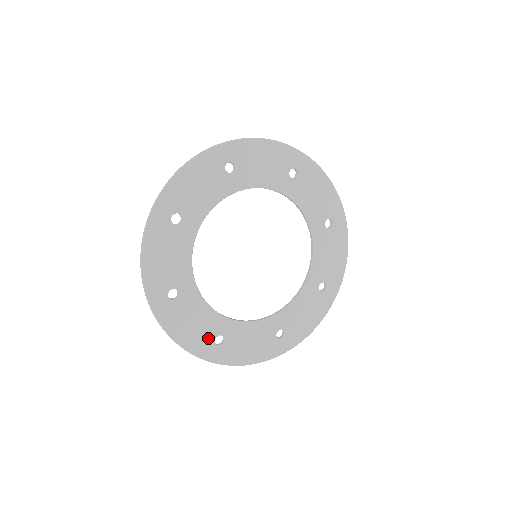
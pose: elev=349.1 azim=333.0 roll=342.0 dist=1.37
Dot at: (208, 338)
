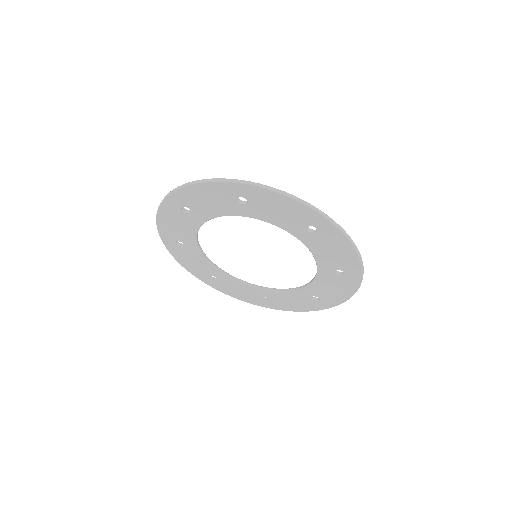
Dot at: (204, 273)
